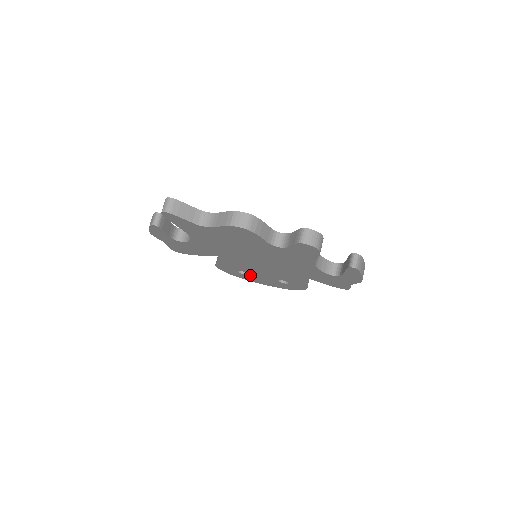
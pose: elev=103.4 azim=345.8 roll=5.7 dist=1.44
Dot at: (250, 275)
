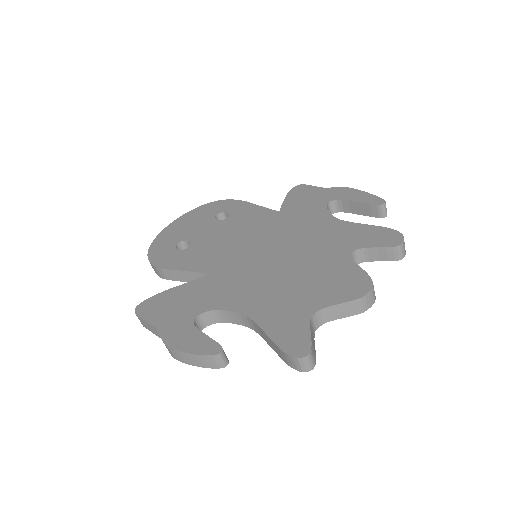
Dot at: occluded
